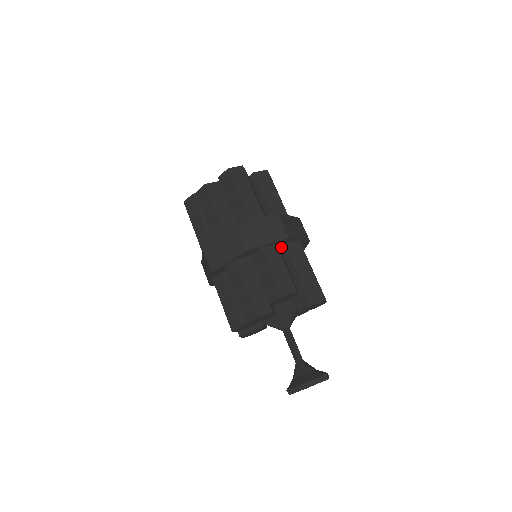
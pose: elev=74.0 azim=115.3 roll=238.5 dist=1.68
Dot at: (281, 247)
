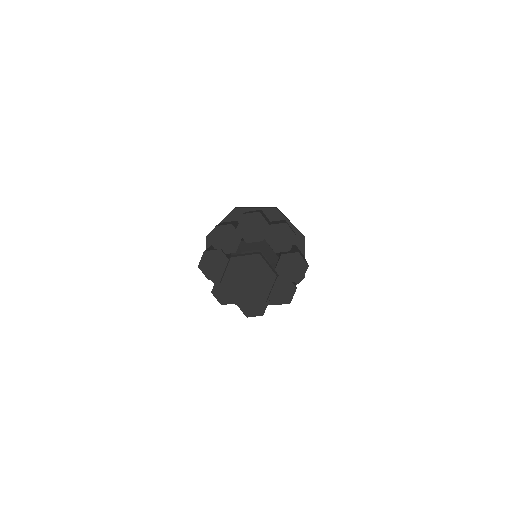
Dot at: occluded
